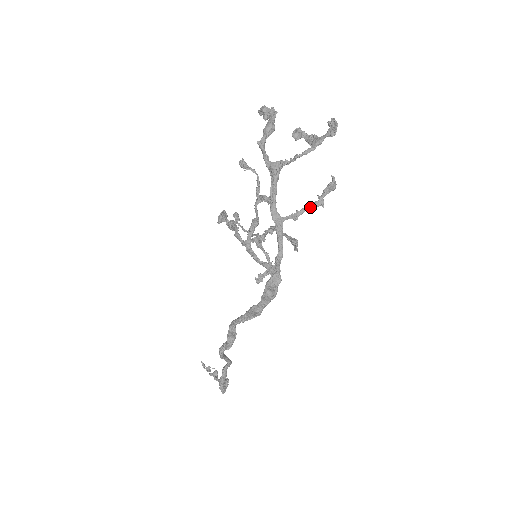
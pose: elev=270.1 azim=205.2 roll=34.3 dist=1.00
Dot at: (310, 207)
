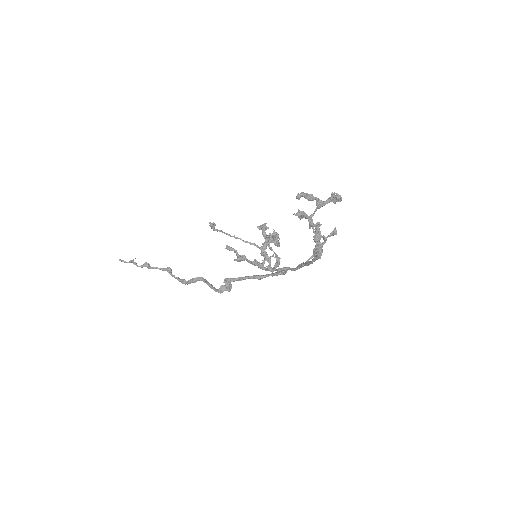
Dot at: (322, 247)
